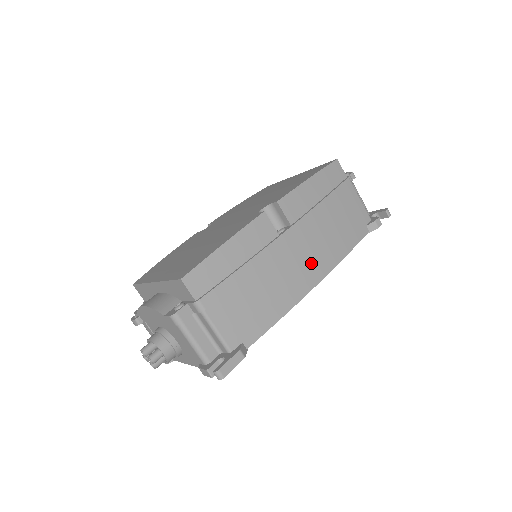
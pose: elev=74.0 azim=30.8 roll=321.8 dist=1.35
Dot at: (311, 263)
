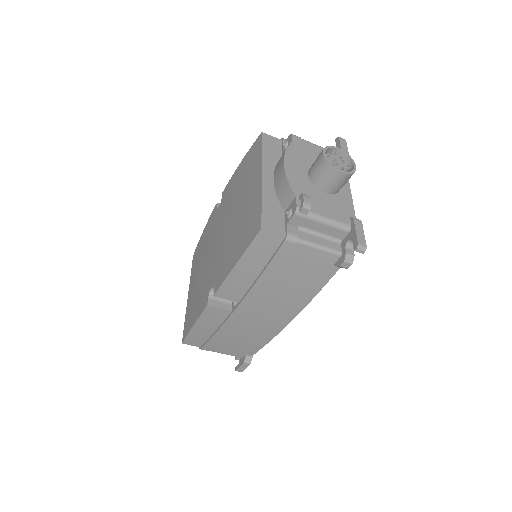
Dot at: (274, 316)
